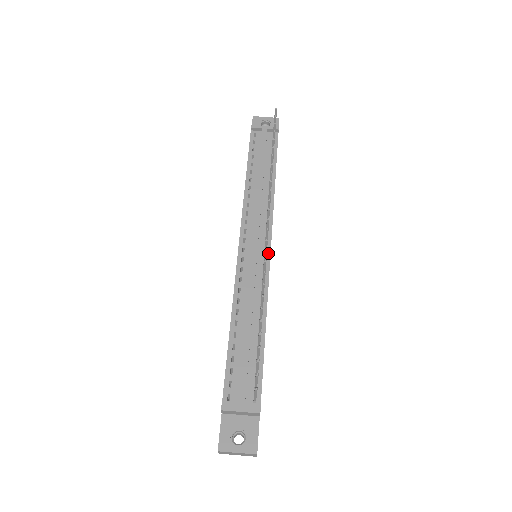
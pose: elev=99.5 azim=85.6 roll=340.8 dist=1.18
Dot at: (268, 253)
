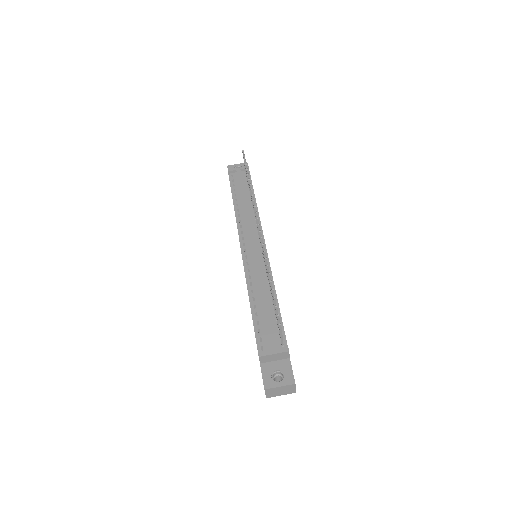
Dot at: occluded
